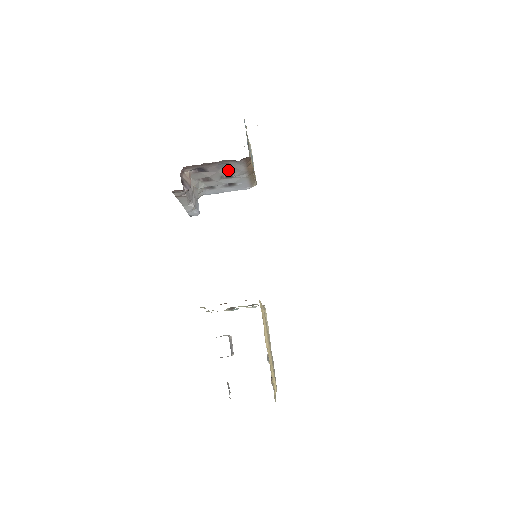
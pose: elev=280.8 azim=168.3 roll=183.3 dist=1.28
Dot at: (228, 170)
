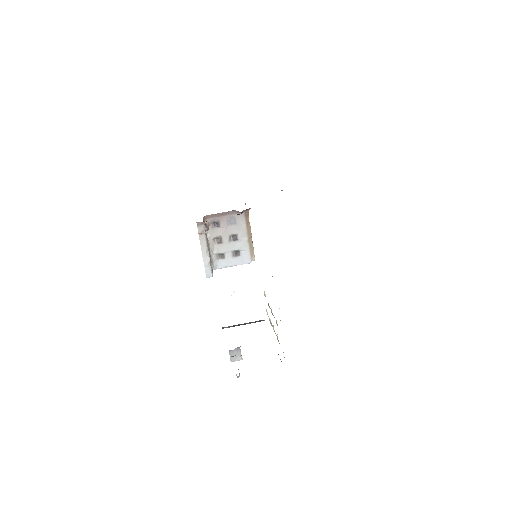
Dot at: (234, 228)
